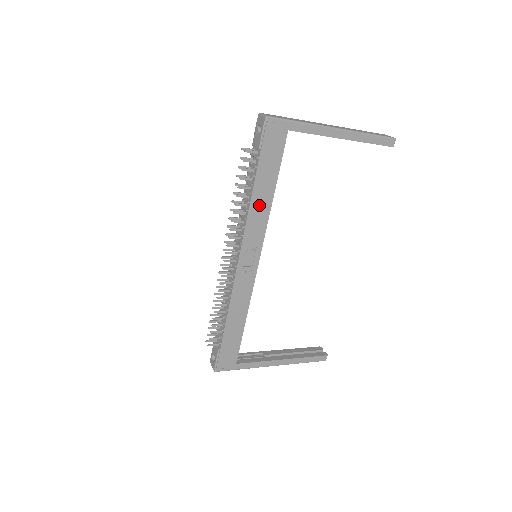
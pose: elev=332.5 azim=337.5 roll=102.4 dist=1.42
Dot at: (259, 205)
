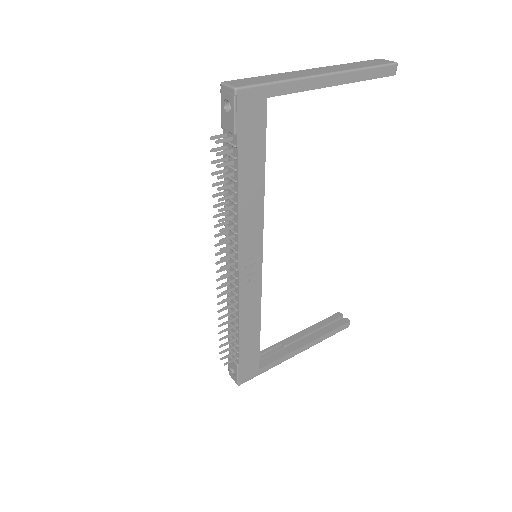
Dot at: (249, 202)
